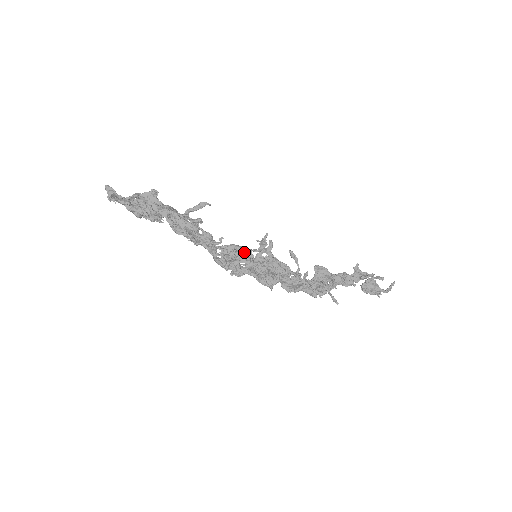
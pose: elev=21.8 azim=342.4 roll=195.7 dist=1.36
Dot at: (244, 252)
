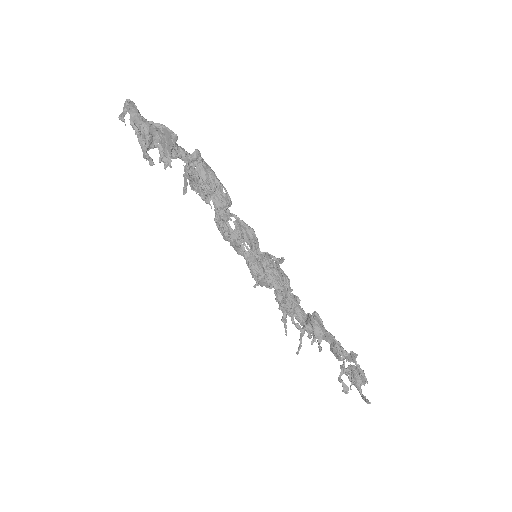
Dot at: (250, 242)
